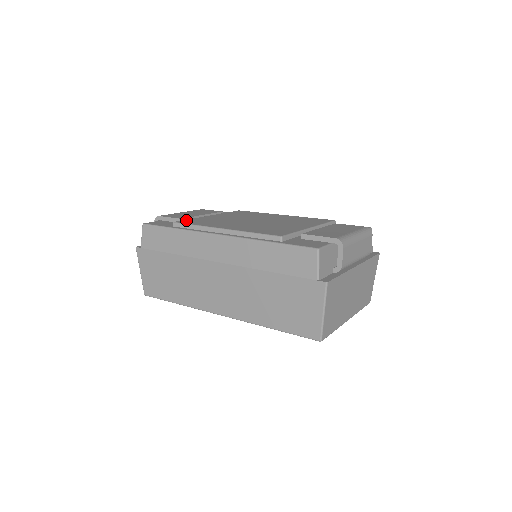
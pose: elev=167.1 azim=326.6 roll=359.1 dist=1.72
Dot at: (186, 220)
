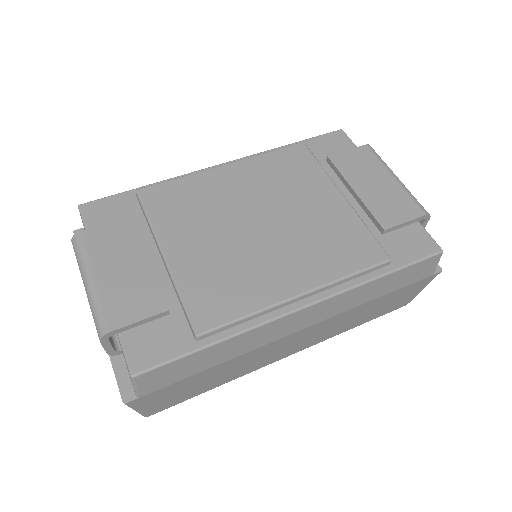
Dot at: (194, 310)
